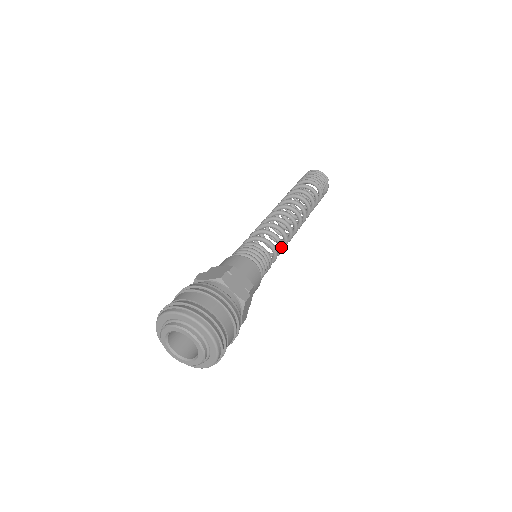
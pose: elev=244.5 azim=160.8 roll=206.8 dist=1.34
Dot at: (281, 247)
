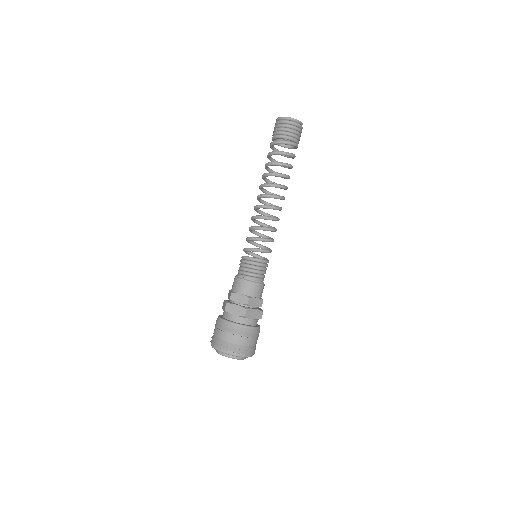
Dot at: occluded
